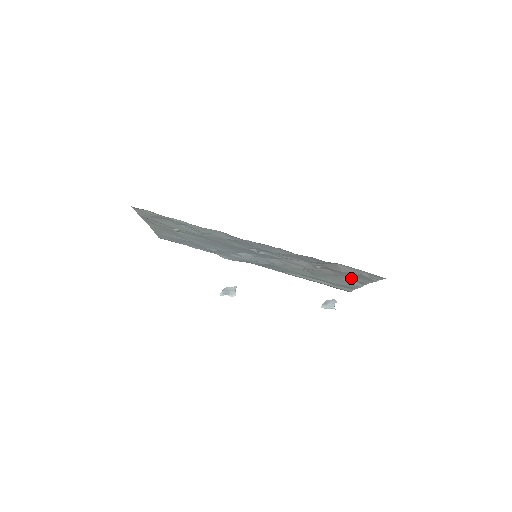
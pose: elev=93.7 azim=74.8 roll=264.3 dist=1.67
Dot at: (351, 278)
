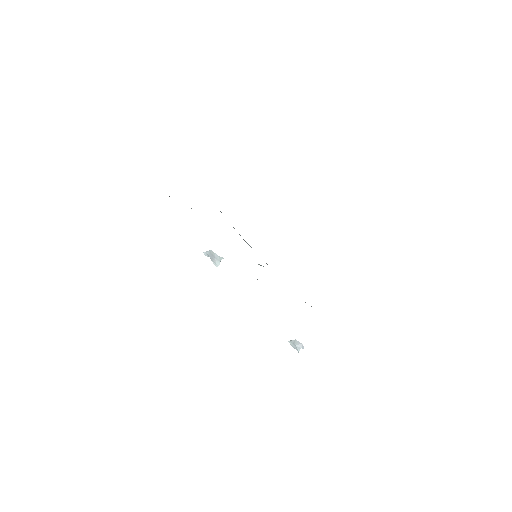
Dot at: occluded
